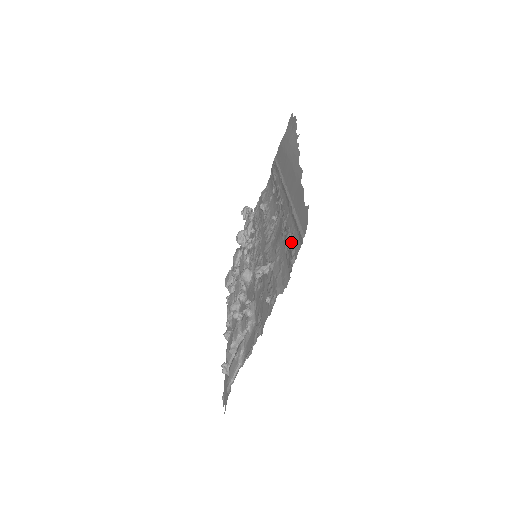
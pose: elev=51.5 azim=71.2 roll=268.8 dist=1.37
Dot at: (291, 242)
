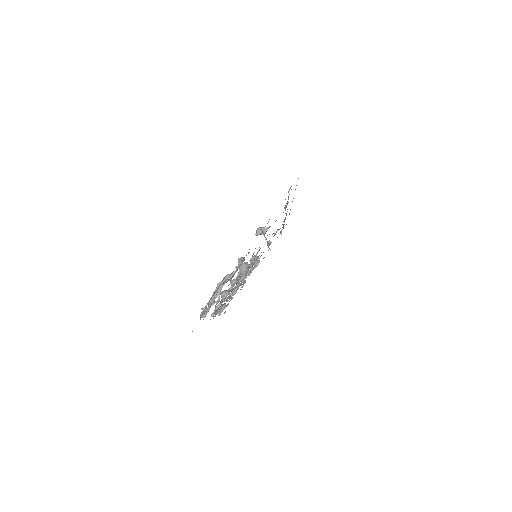
Dot at: occluded
